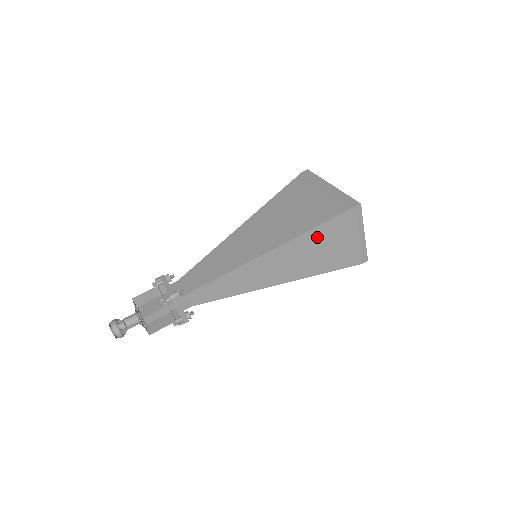
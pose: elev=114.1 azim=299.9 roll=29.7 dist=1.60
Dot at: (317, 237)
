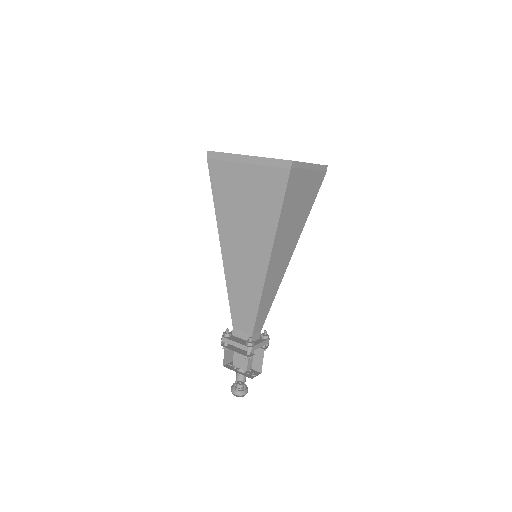
Dot at: (287, 212)
